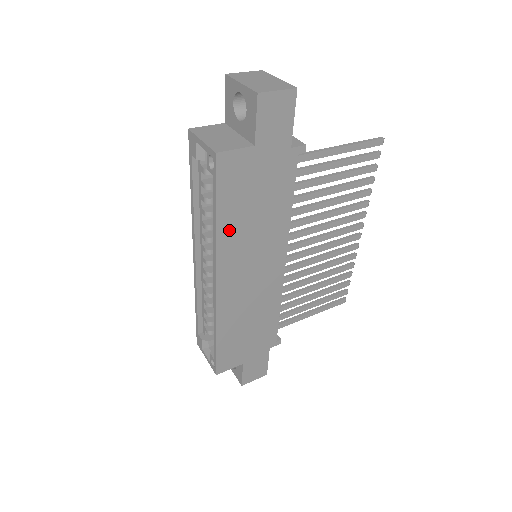
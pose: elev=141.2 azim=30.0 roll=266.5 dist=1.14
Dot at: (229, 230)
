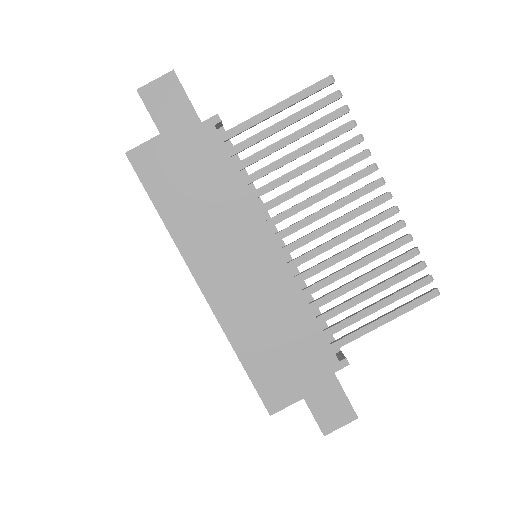
Dot at: (181, 223)
